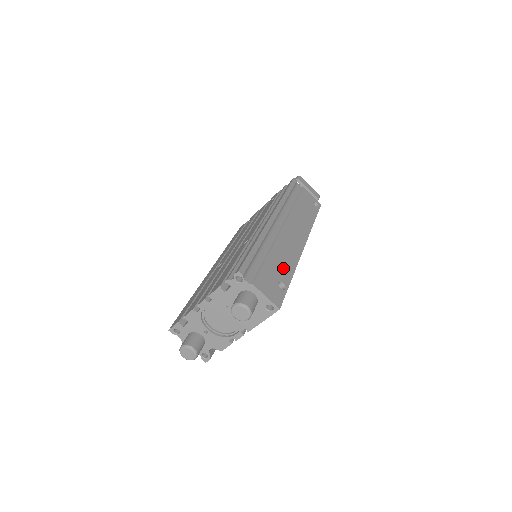
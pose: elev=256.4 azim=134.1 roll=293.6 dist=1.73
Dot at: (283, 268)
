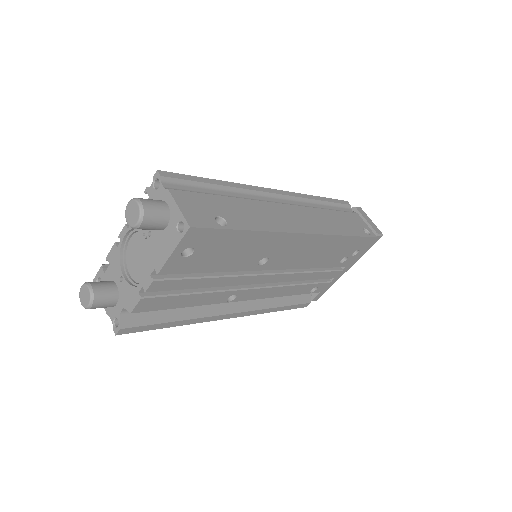
Dot at: (243, 217)
